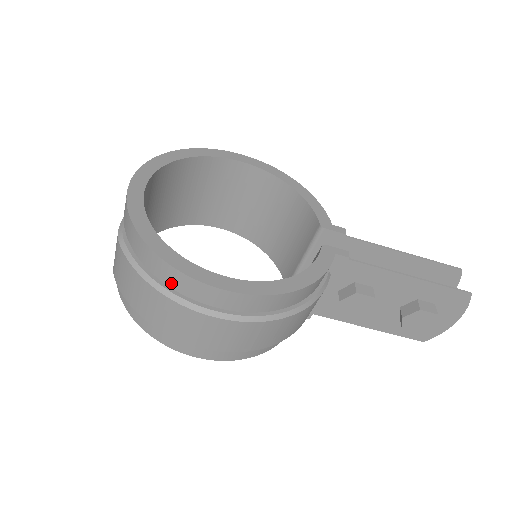
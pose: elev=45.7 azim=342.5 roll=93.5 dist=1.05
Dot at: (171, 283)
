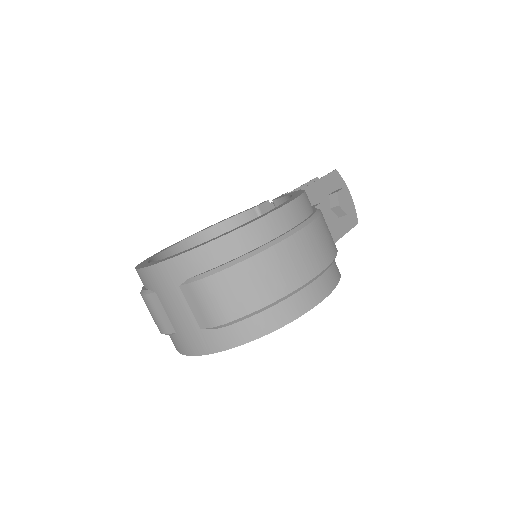
Dot at: (266, 237)
